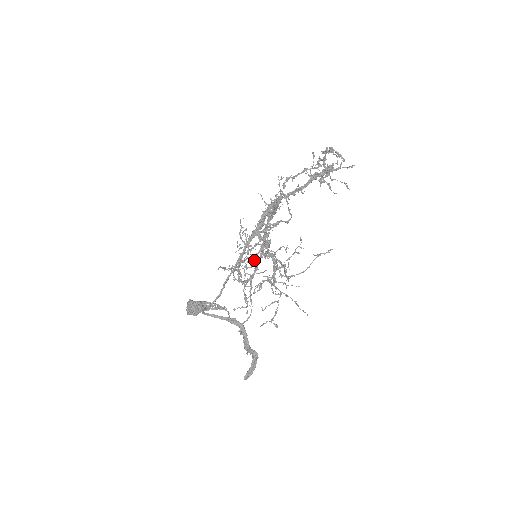
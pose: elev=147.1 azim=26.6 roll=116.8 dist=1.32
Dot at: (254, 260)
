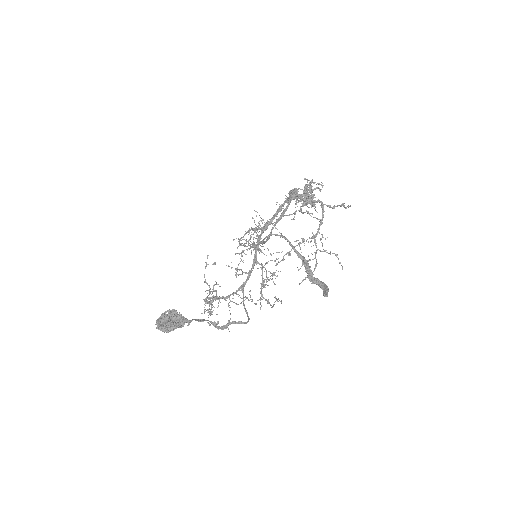
Dot at: occluded
